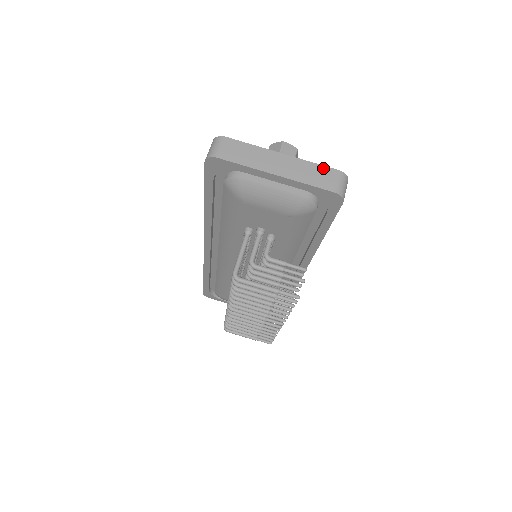
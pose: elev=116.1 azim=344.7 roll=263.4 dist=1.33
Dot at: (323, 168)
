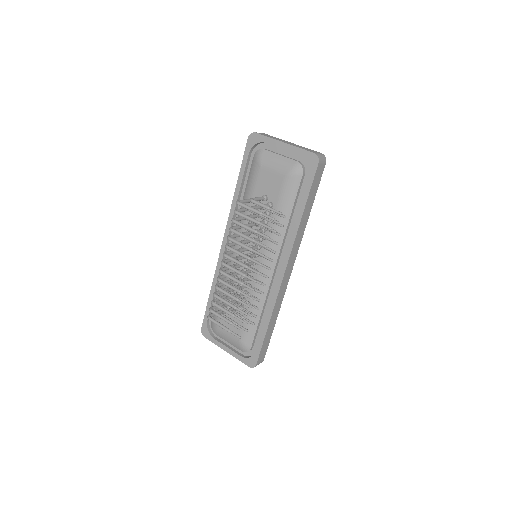
Dot at: (312, 150)
